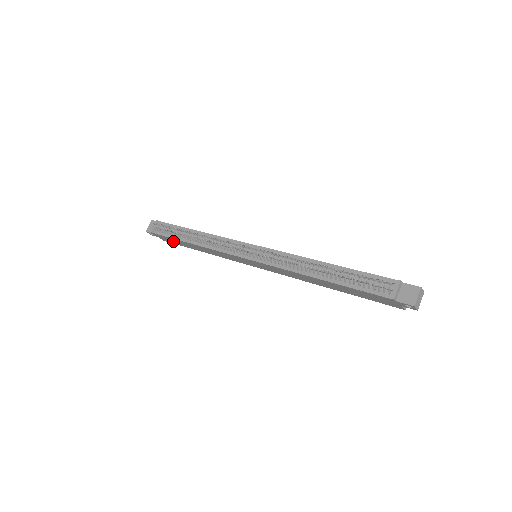
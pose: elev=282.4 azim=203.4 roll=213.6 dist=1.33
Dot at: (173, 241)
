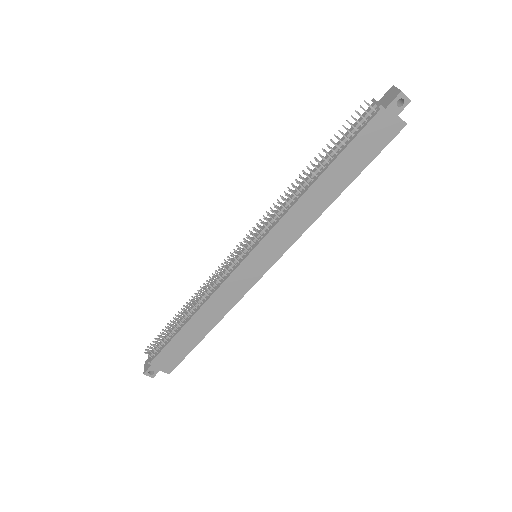
Dot at: (176, 353)
